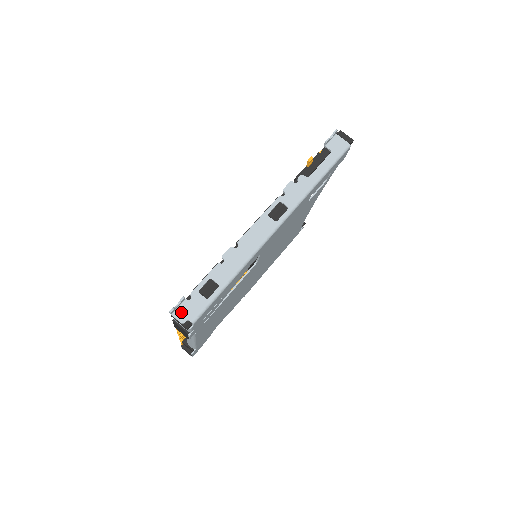
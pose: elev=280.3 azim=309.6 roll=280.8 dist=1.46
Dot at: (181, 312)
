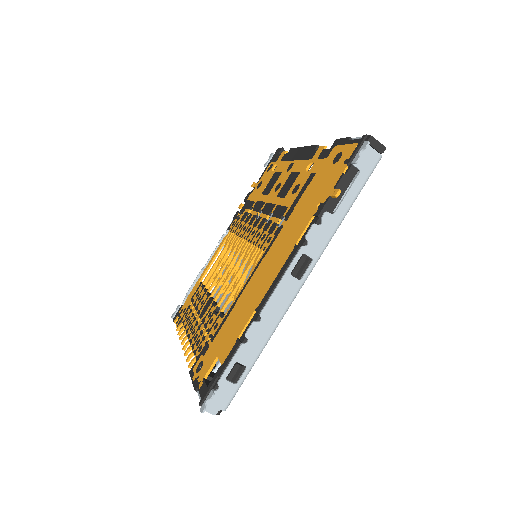
Dot at: (211, 404)
